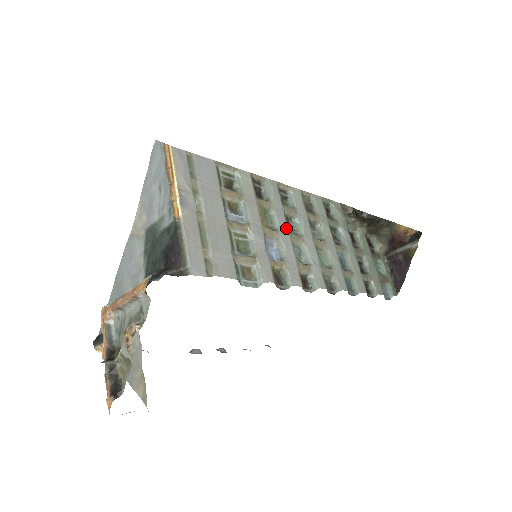
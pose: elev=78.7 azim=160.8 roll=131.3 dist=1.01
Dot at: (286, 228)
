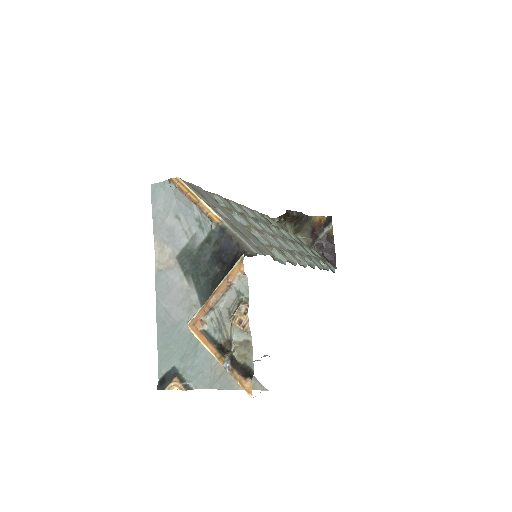
Dot at: (264, 229)
